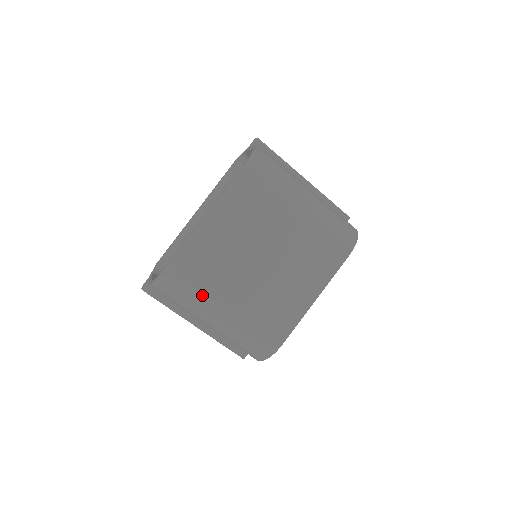
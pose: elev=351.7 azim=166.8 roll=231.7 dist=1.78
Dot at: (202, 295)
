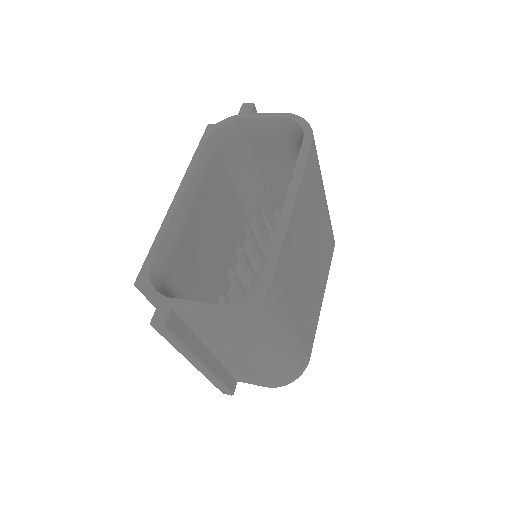
Dot at: (285, 313)
